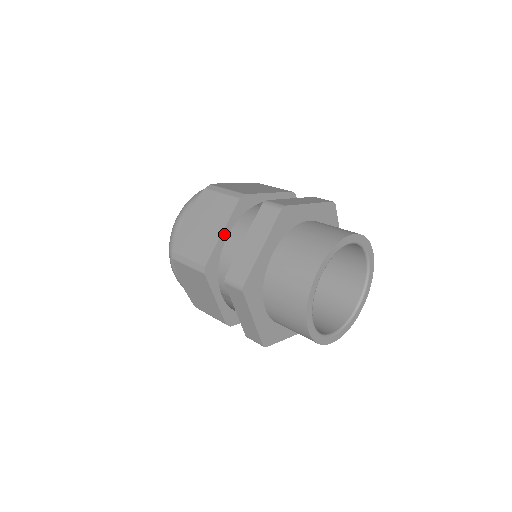
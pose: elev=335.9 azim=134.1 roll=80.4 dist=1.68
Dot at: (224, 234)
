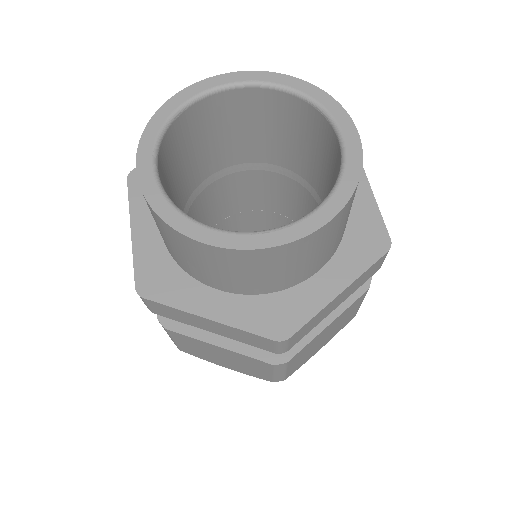
Dot at: occluded
